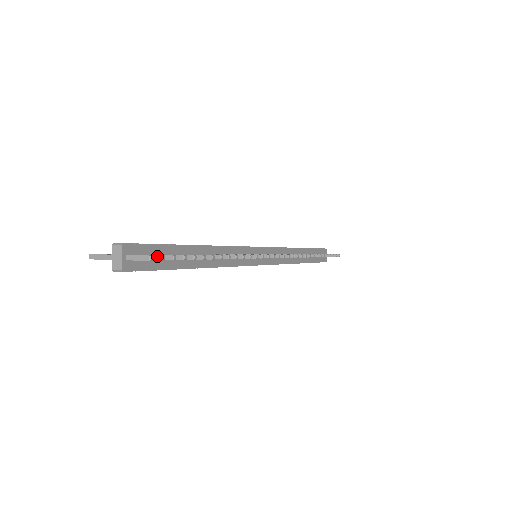
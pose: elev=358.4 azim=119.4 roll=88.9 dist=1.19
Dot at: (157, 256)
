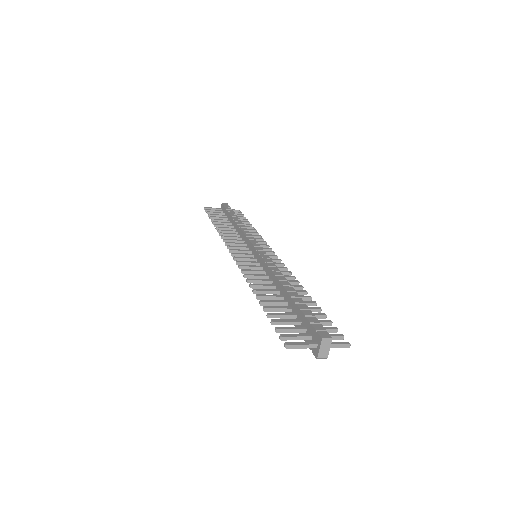
Dot at: (340, 337)
